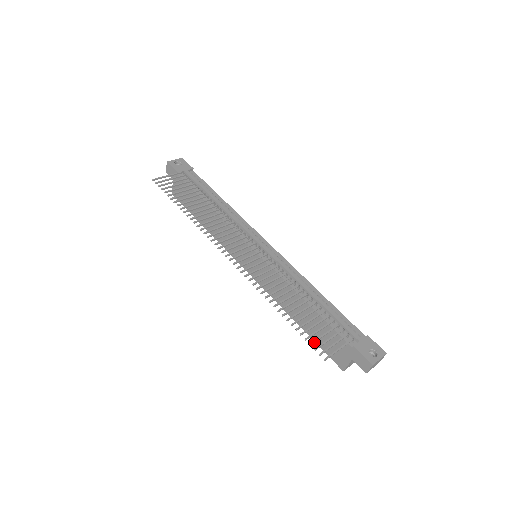
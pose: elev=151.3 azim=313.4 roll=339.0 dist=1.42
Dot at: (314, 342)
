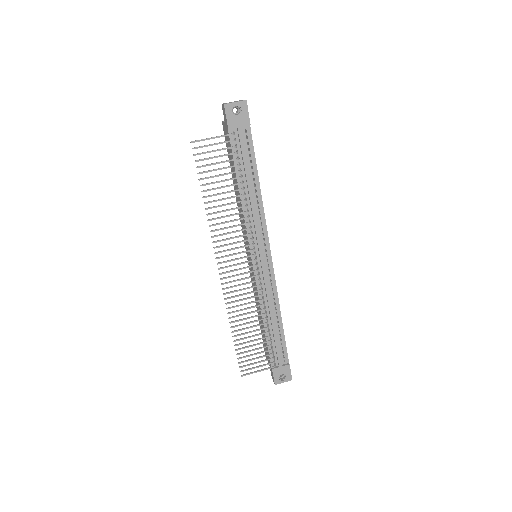
Dot at: (243, 362)
